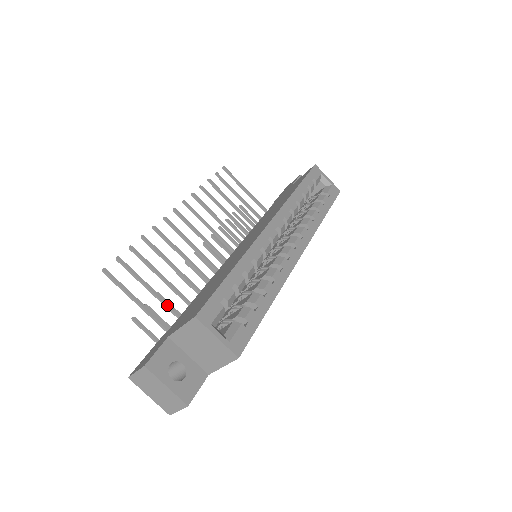
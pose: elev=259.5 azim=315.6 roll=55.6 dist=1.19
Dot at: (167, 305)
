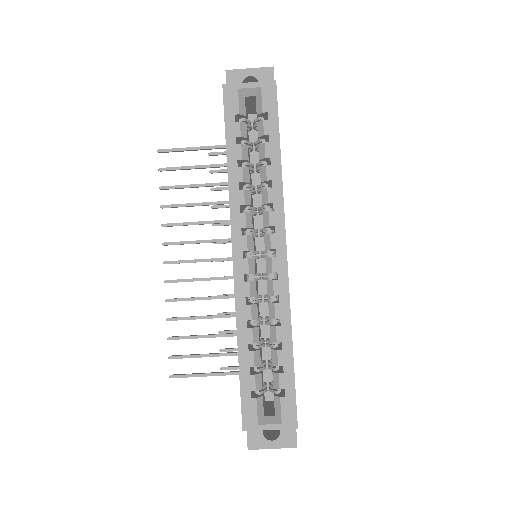
Dot at: (231, 355)
